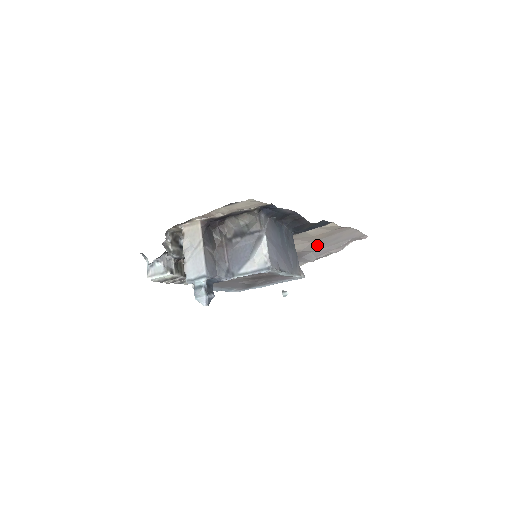
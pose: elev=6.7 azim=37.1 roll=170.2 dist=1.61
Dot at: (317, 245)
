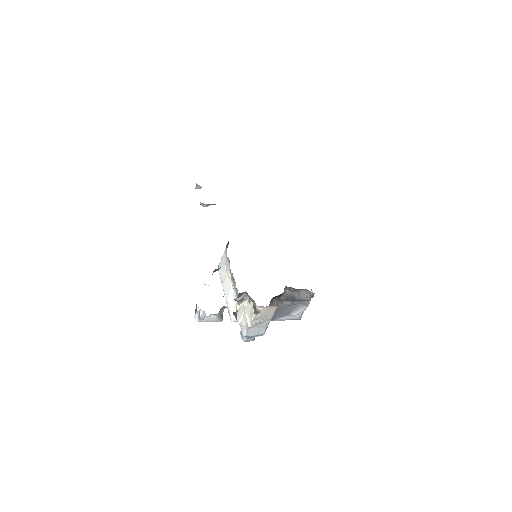
Dot at: occluded
